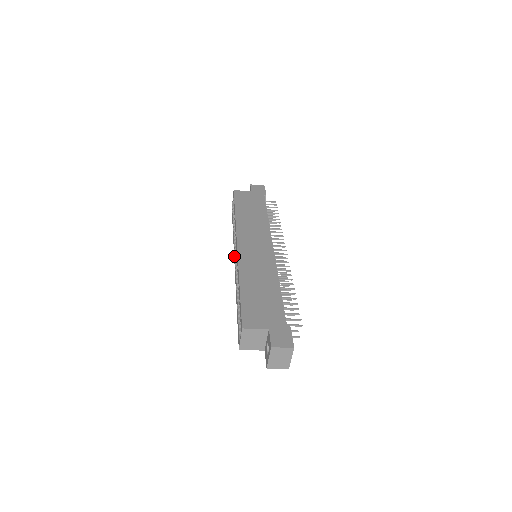
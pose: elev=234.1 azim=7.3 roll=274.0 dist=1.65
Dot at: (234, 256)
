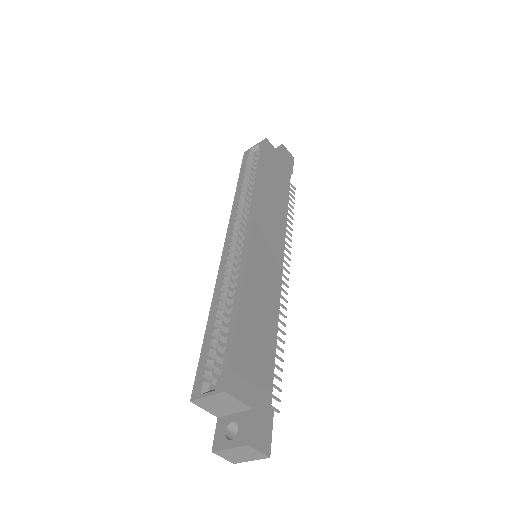
Dot at: (229, 233)
